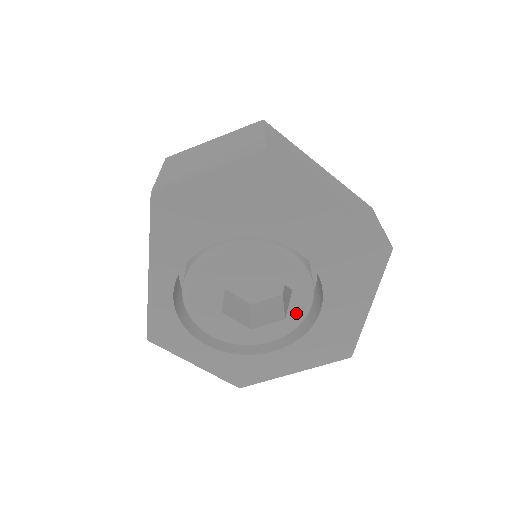
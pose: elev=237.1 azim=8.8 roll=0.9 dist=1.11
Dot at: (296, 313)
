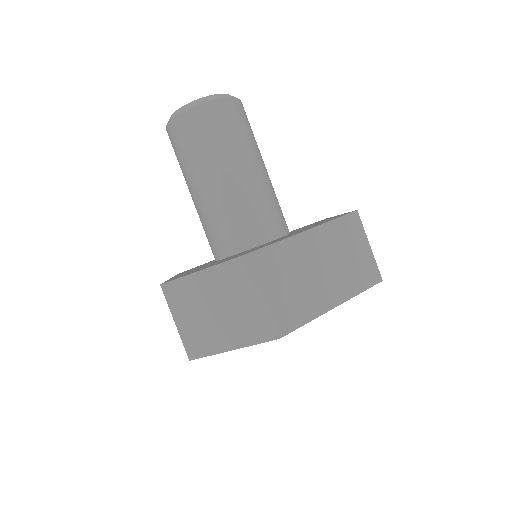
Dot at: occluded
